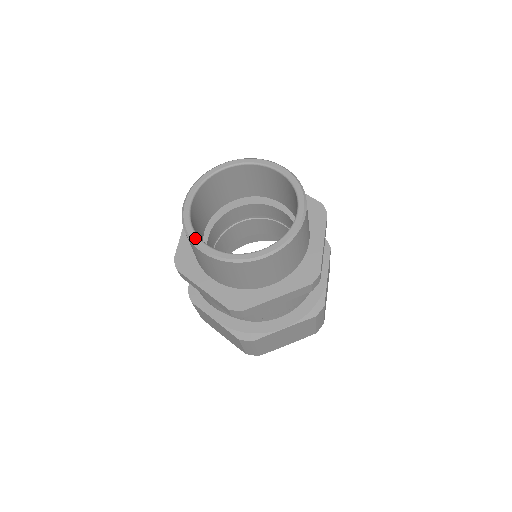
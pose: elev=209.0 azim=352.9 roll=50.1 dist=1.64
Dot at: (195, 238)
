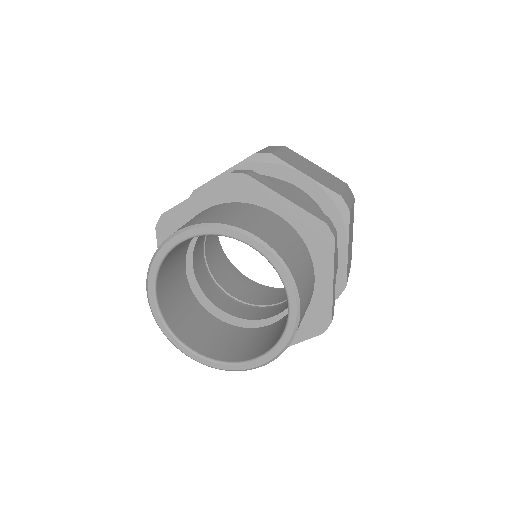
Dot at: (176, 343)
